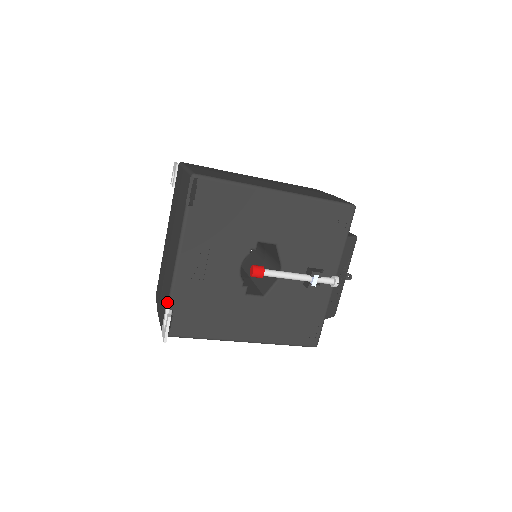
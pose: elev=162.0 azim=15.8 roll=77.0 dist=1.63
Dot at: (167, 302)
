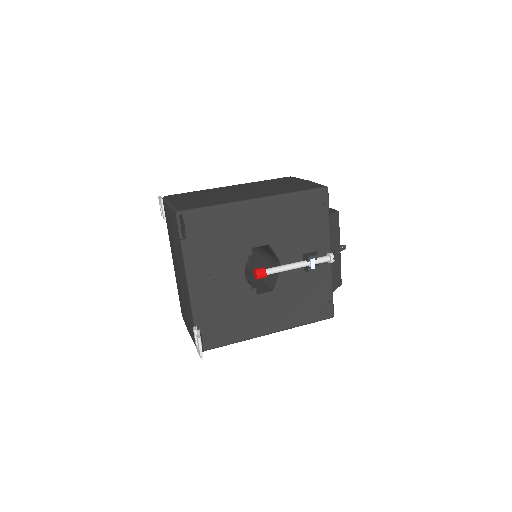
Dot at: (193, 324)
